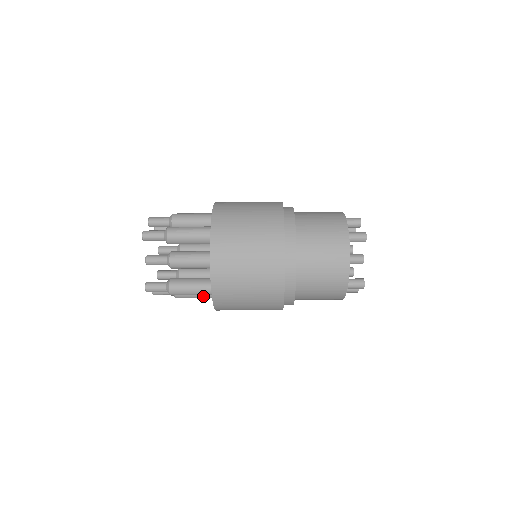
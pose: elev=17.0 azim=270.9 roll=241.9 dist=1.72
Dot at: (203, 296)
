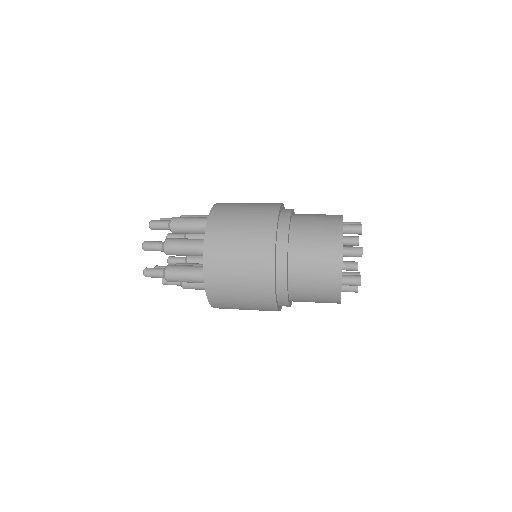
Dot at: occluded
